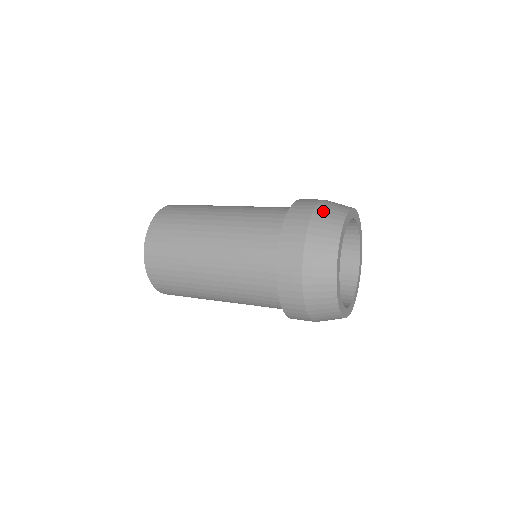
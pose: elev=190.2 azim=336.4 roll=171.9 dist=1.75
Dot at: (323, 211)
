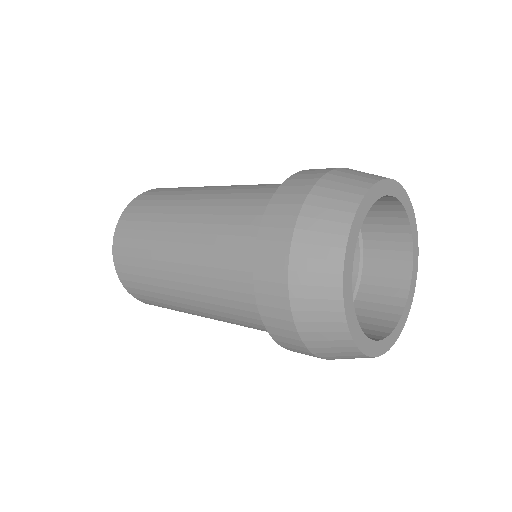
Dot at: (306, 244)
